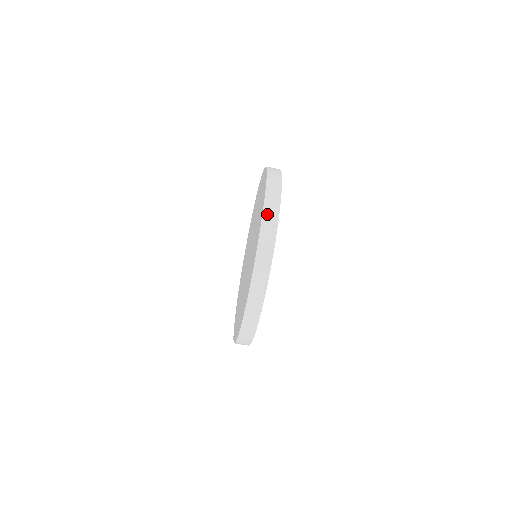
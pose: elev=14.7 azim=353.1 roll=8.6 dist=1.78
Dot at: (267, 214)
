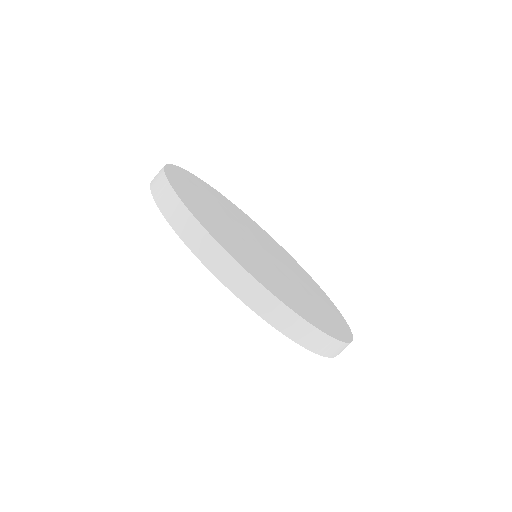
Dot at: (154, 183)
